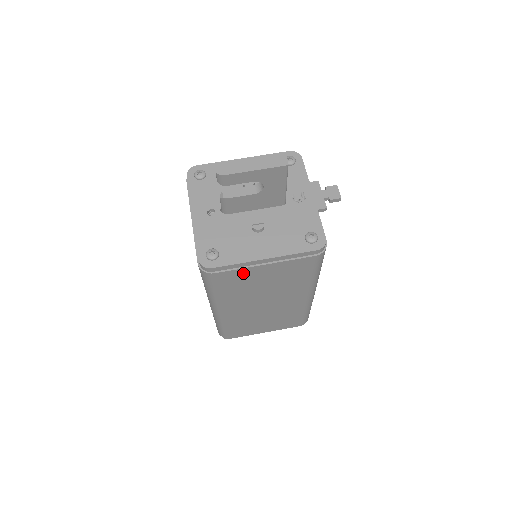
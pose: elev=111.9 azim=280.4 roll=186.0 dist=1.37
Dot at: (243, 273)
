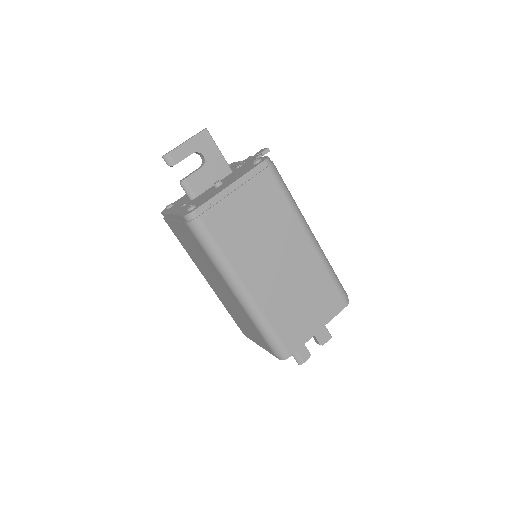
Dot at: (224, 210)
